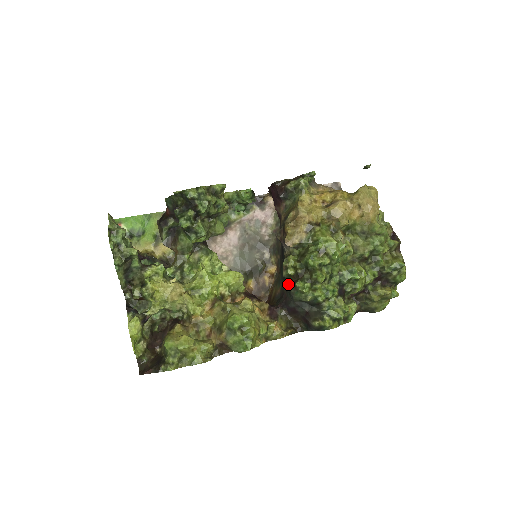
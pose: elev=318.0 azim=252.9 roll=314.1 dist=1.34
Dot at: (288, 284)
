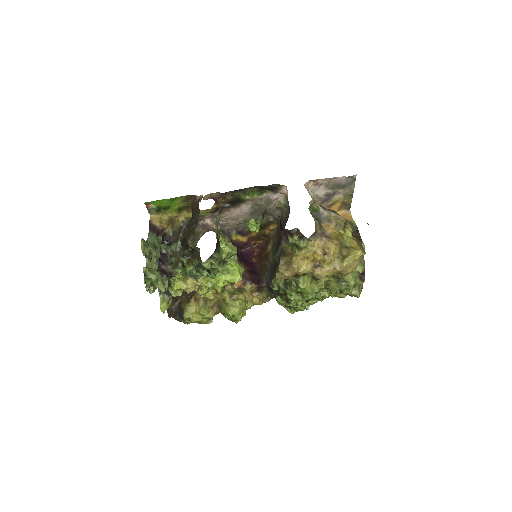
Dot at: occluded
